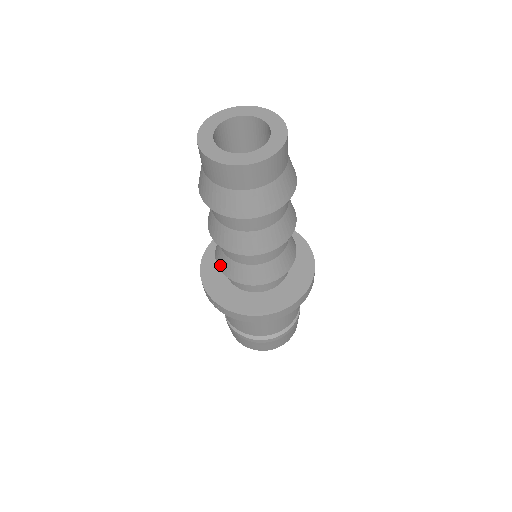
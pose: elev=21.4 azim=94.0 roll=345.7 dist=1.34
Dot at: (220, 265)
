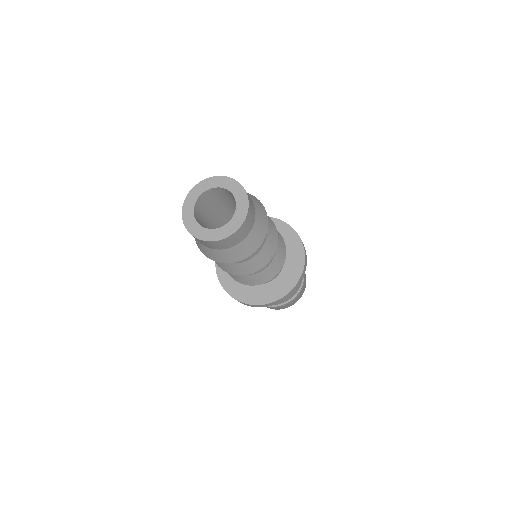
Dot at: occluded
